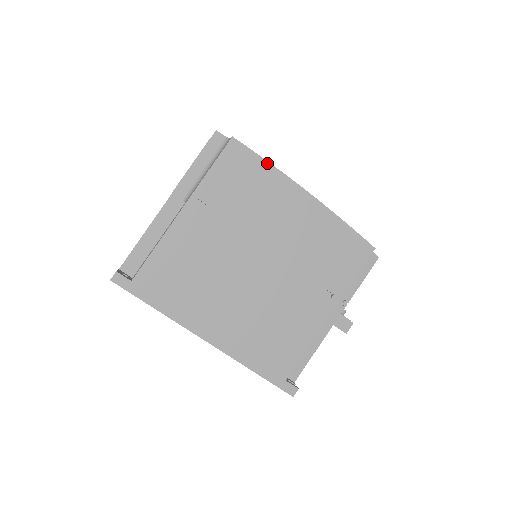
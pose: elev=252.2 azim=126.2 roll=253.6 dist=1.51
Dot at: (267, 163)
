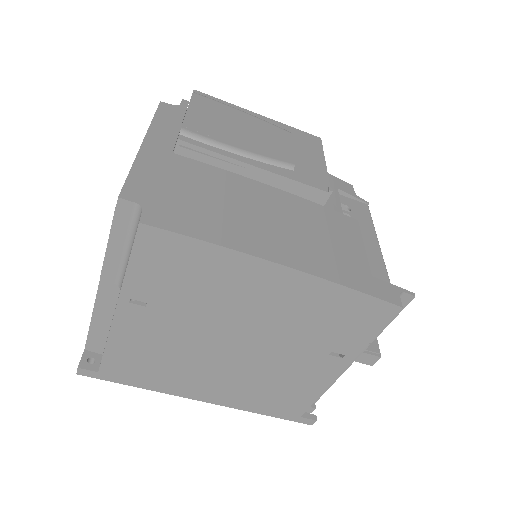
Dot at: (207, 244)
